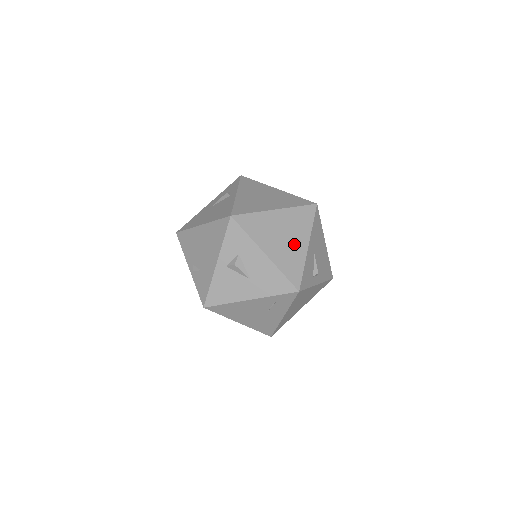
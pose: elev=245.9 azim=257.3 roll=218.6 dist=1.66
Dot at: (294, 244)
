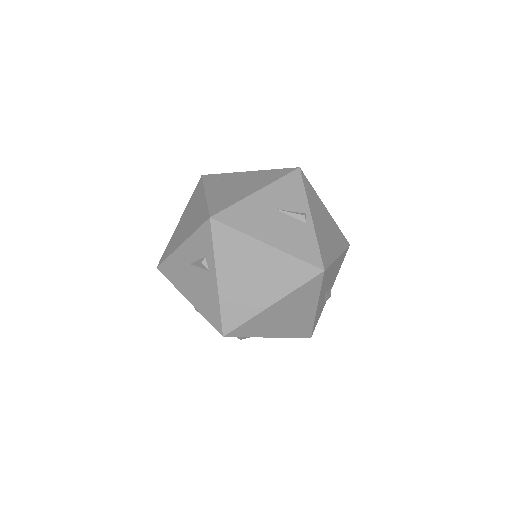
Dot at: (300, 315)
